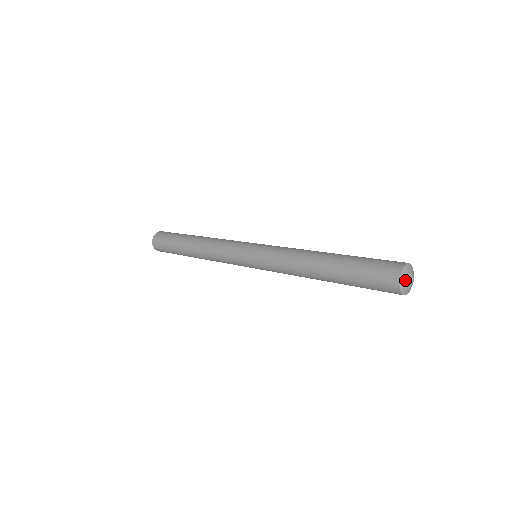
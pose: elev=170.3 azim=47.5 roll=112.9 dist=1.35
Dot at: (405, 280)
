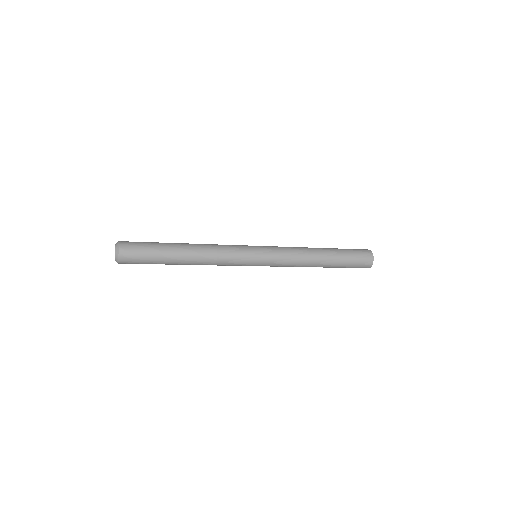
Dot at: occluded
